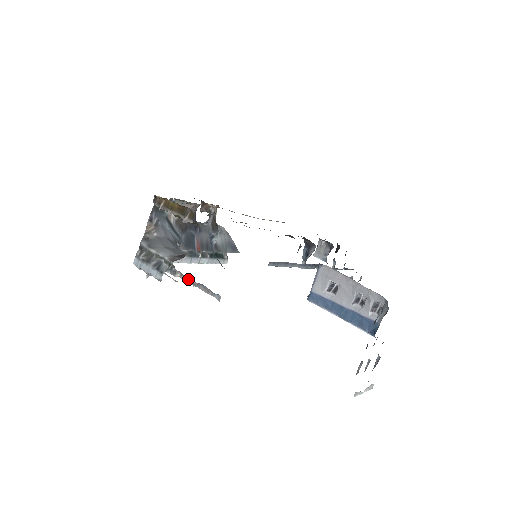
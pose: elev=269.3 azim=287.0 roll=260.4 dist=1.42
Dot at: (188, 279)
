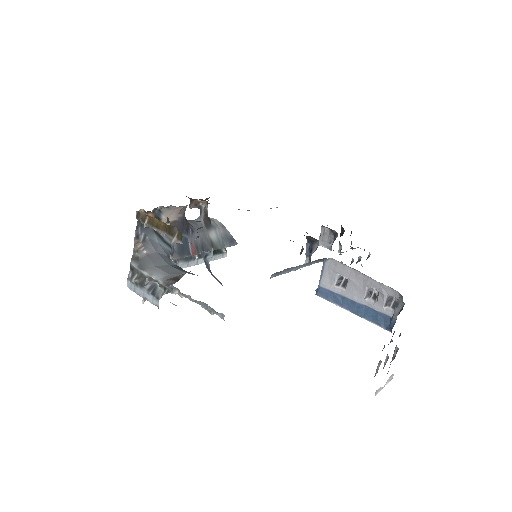
Dot at: (187, 297)
